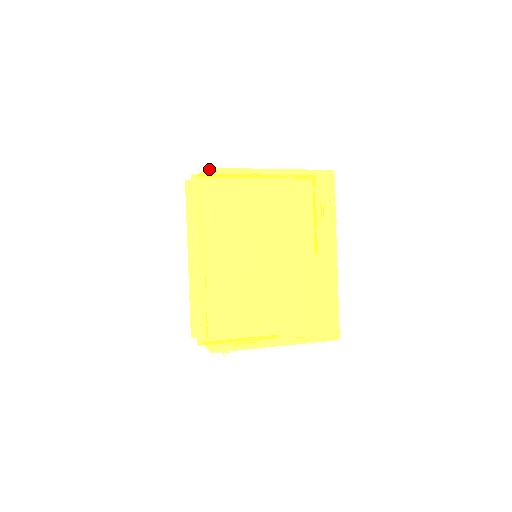
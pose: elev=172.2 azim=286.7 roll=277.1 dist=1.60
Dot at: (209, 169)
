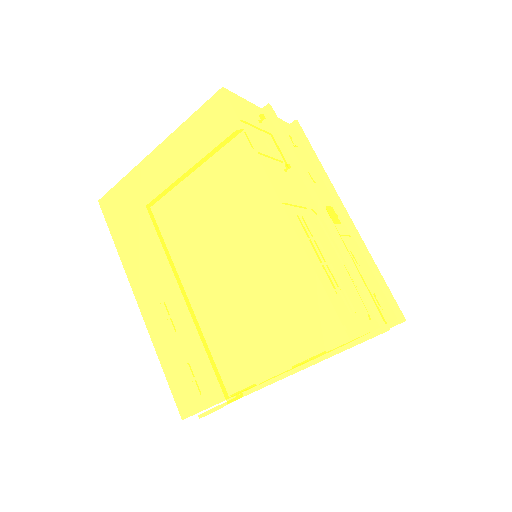
Dot at: (102, 199)
